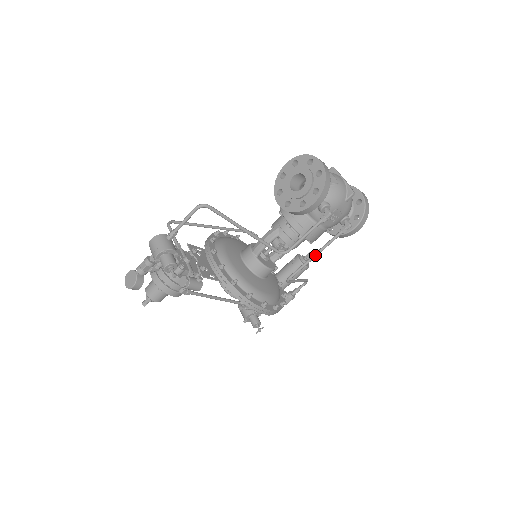
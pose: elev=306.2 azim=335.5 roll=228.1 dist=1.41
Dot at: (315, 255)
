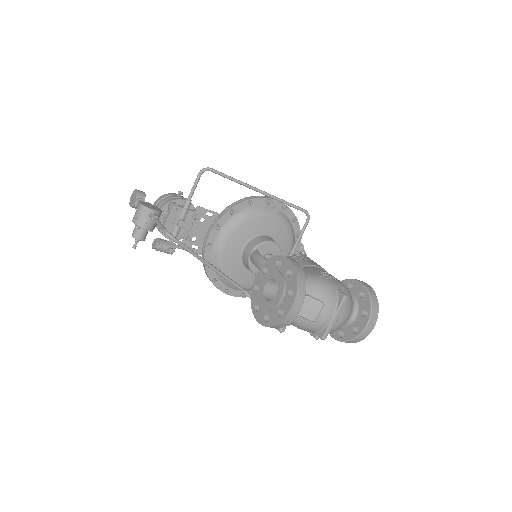
Dot at: occluded
